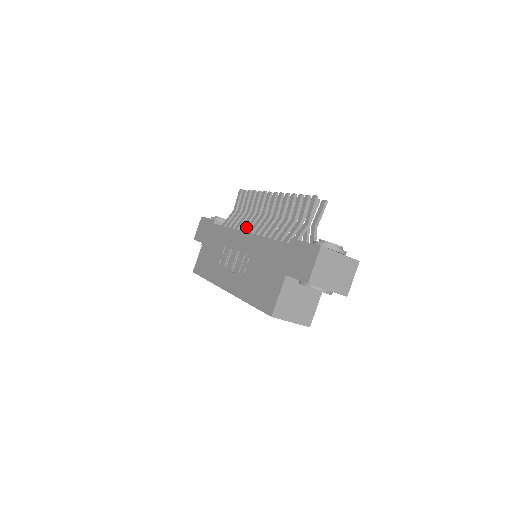
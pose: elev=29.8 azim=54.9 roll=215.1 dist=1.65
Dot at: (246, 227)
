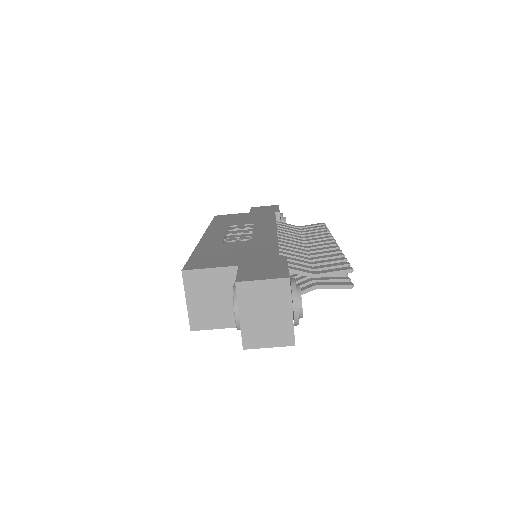
Dot at: (284, 235)
